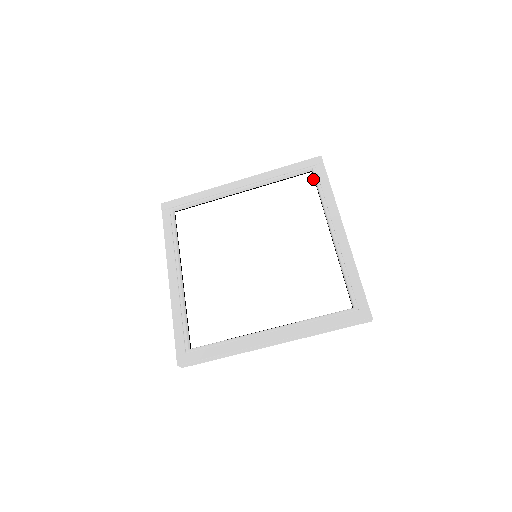
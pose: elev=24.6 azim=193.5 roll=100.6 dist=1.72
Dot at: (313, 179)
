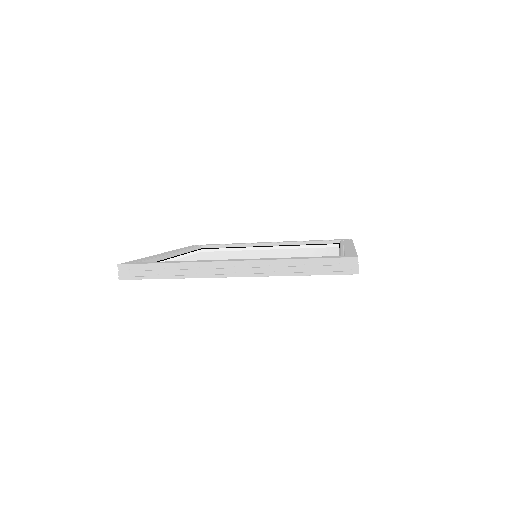
Dot at: occluded
